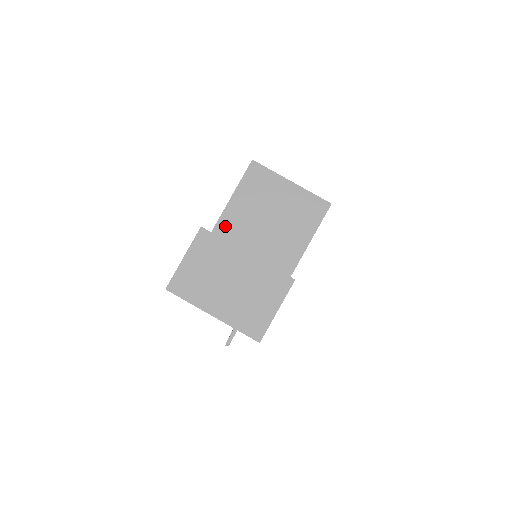
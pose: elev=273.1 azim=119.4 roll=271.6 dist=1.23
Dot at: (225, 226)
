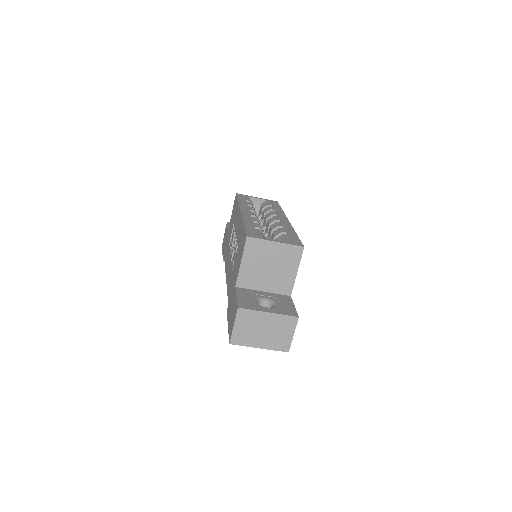
Dot at: (243, 280)
